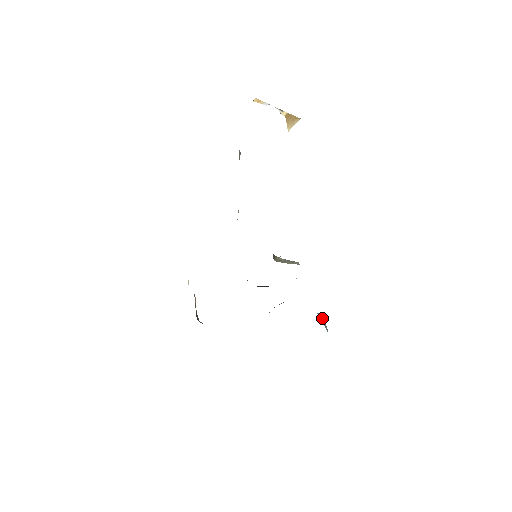
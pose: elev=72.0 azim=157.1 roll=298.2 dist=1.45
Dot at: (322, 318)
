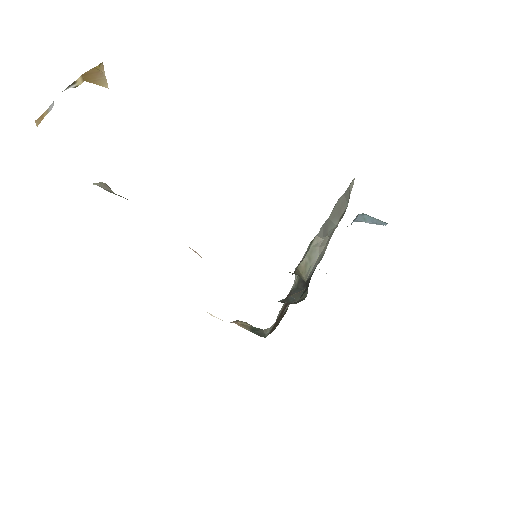
Dot at: (366, 218)
